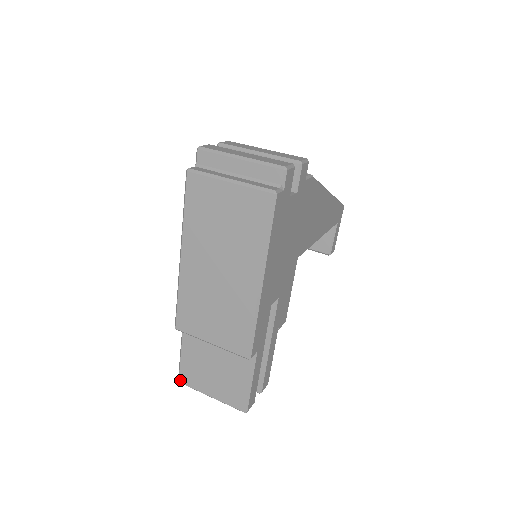
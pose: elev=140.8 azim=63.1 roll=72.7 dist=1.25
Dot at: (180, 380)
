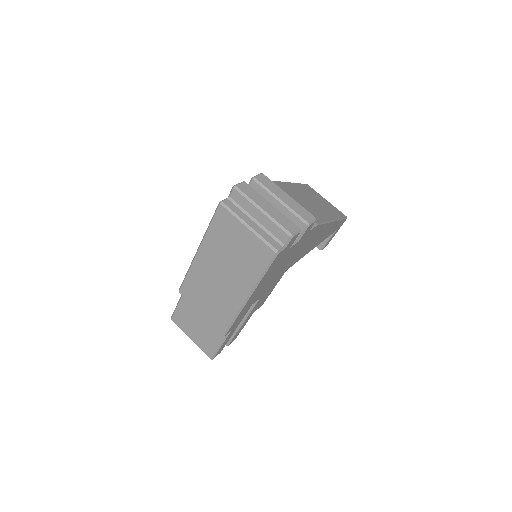
Dot at: (172, 319)
